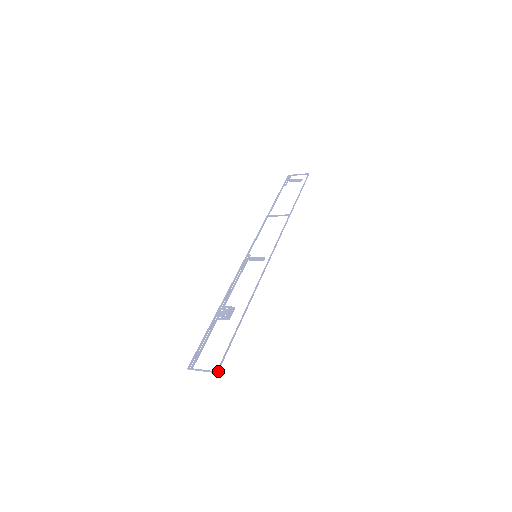
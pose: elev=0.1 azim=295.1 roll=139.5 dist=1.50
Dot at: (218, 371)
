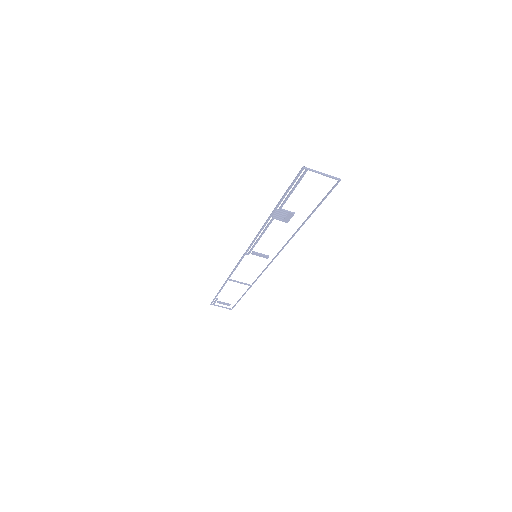
Dot at: (339, 181)
